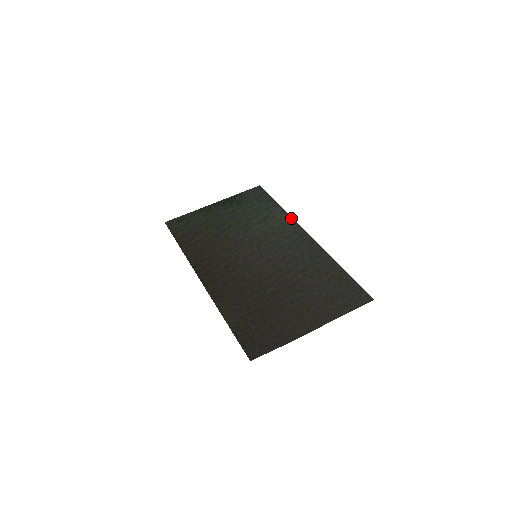
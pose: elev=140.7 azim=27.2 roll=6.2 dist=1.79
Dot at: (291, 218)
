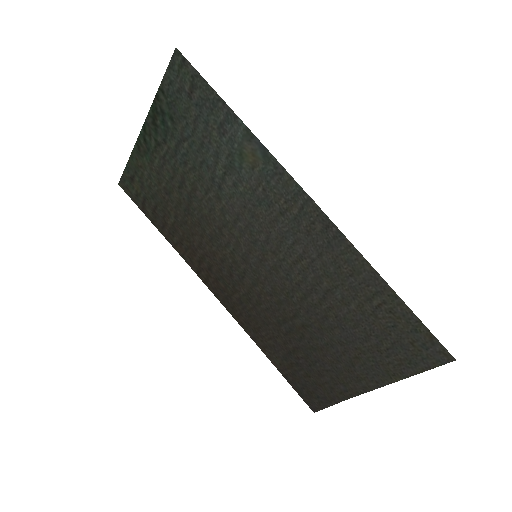
Dot at: (270, 157)
